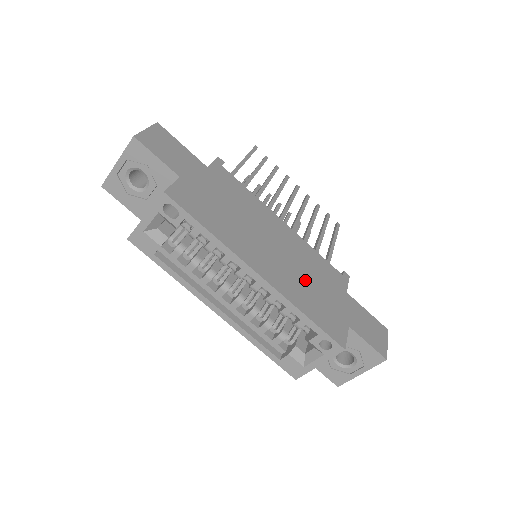
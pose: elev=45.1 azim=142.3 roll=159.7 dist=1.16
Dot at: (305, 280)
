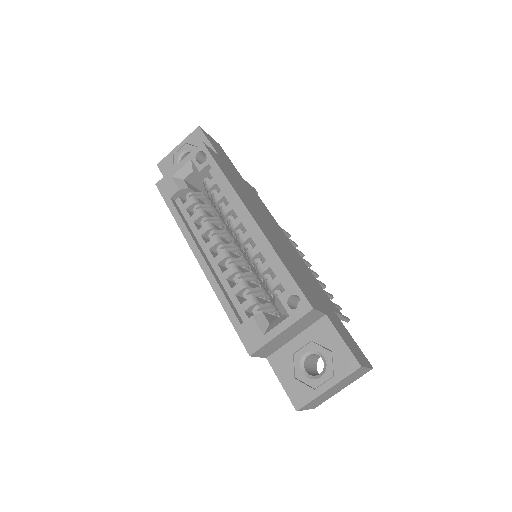
Dot at: (294, 263)
